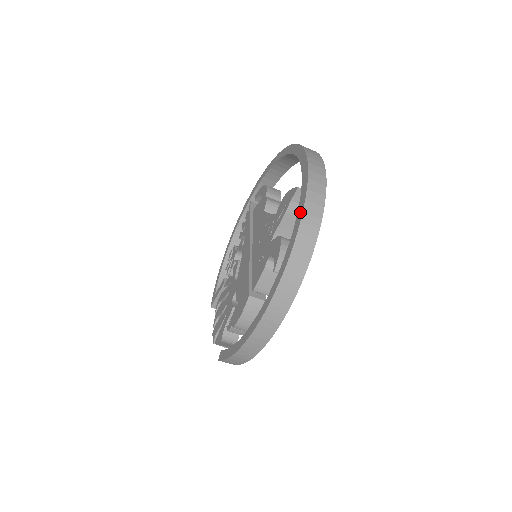
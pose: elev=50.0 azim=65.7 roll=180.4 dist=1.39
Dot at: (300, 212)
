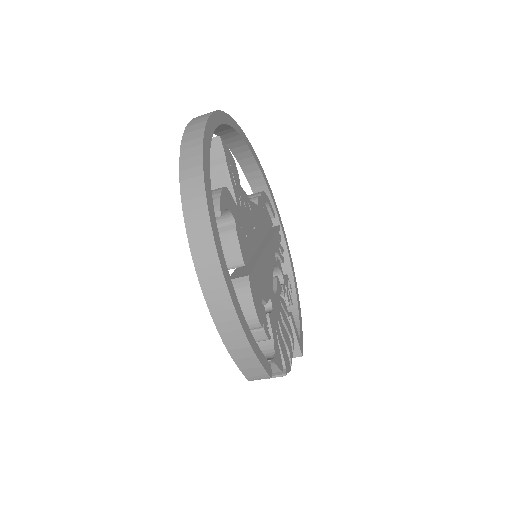
Dot at: occluded
